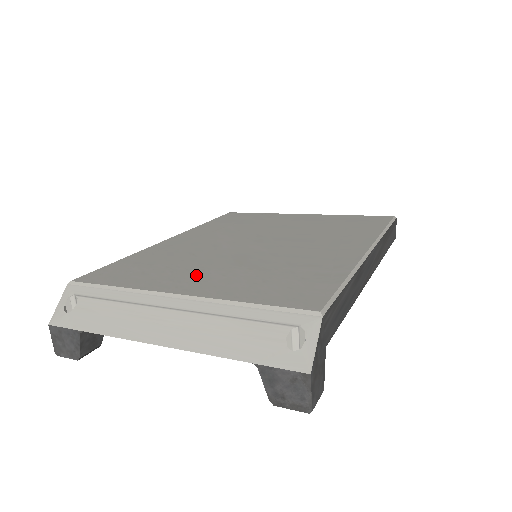
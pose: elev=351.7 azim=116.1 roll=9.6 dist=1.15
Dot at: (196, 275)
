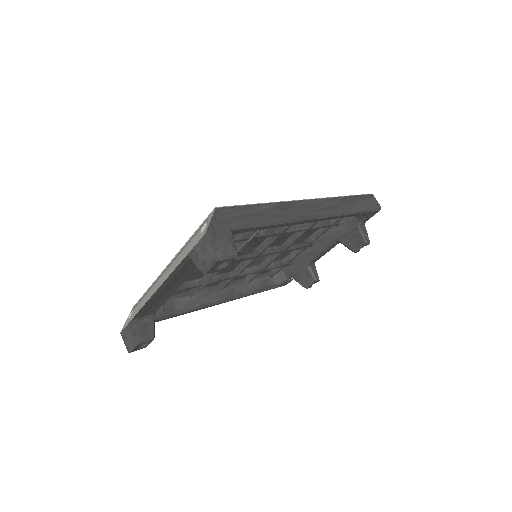
Dot at: occluded
